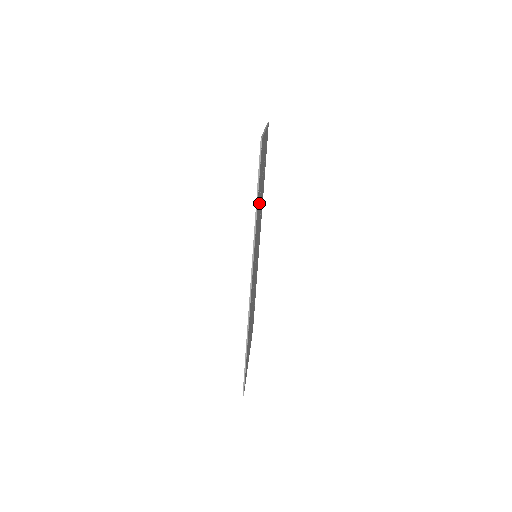
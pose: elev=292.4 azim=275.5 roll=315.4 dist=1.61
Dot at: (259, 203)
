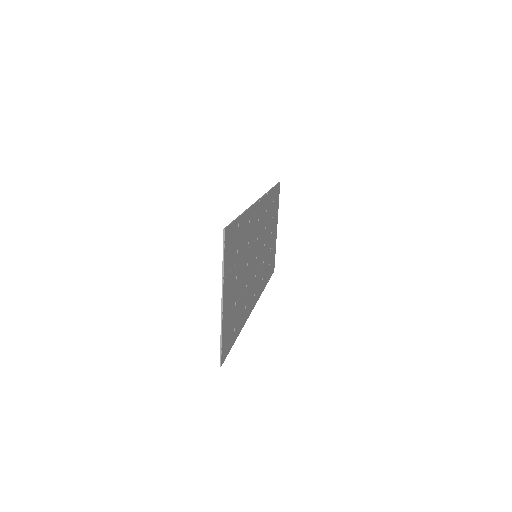
Dot at: (269, 220)
